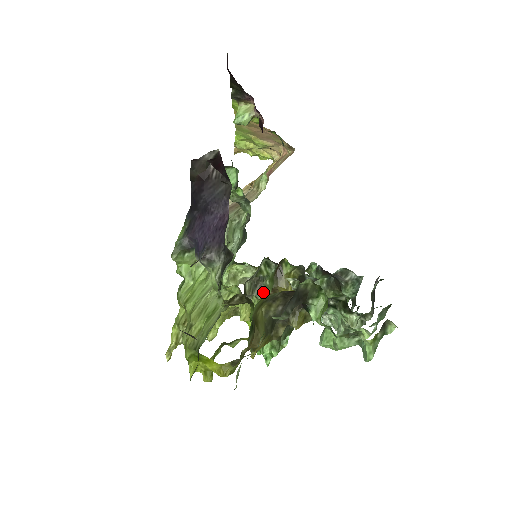
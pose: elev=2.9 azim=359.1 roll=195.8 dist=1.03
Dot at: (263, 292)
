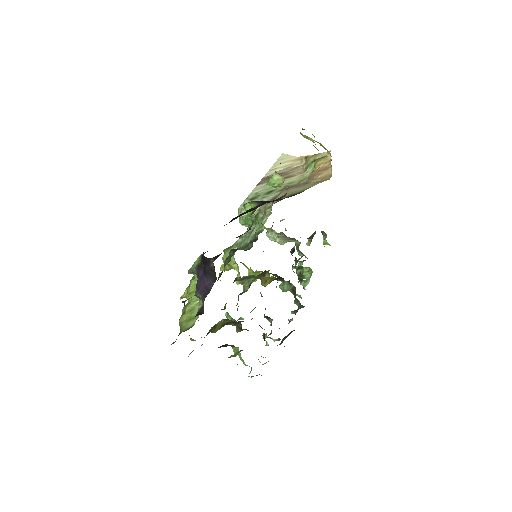
Dot at: (246, 284)
